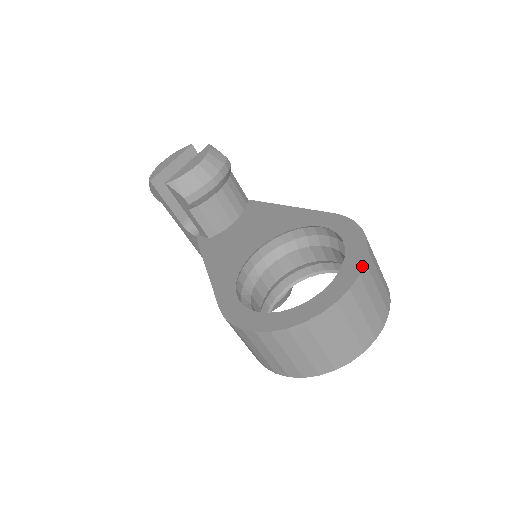
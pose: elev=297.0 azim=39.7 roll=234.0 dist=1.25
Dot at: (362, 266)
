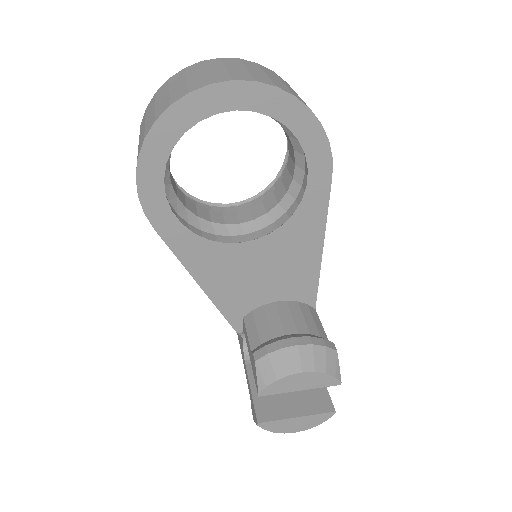
Dot at: (251, 63)
